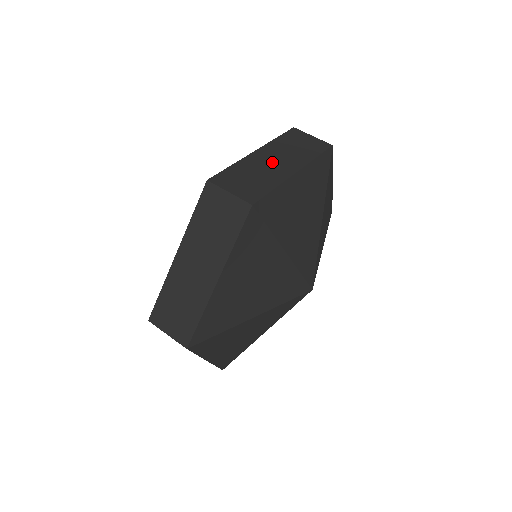
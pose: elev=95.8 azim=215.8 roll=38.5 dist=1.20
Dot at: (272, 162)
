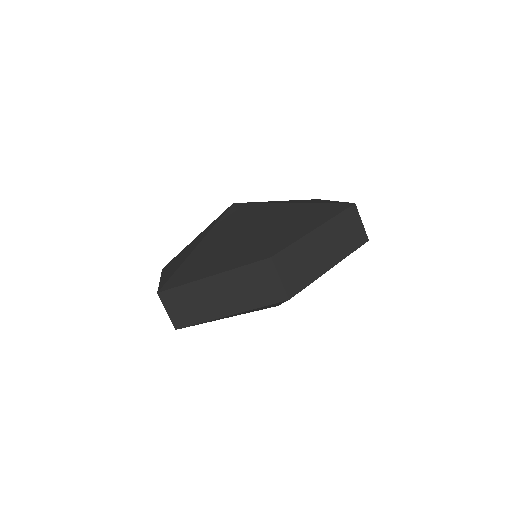
Dot at: (322, 249)
